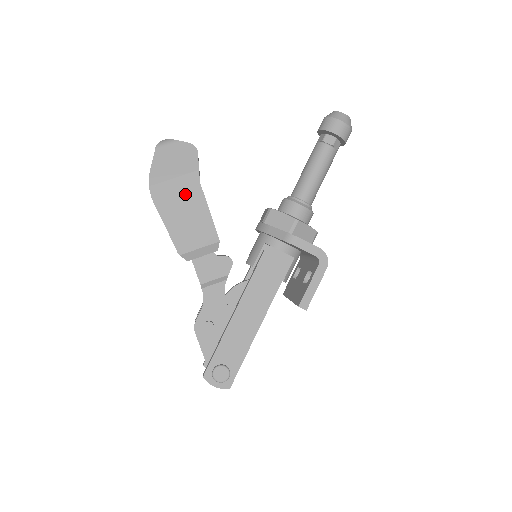
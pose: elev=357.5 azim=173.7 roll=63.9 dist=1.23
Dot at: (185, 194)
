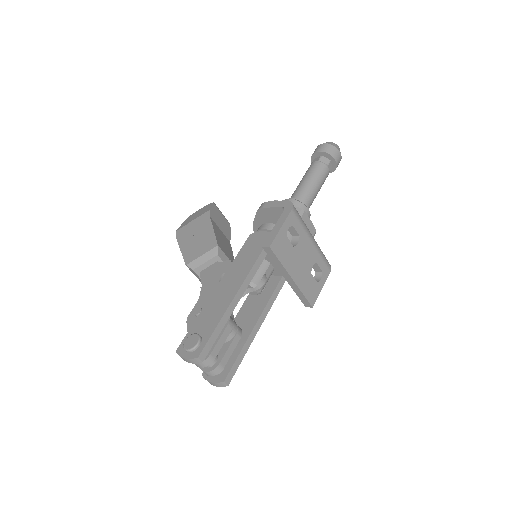
Dot at: (198, 226)
